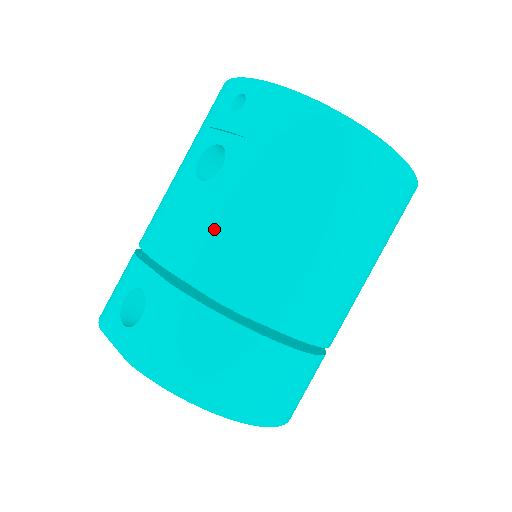
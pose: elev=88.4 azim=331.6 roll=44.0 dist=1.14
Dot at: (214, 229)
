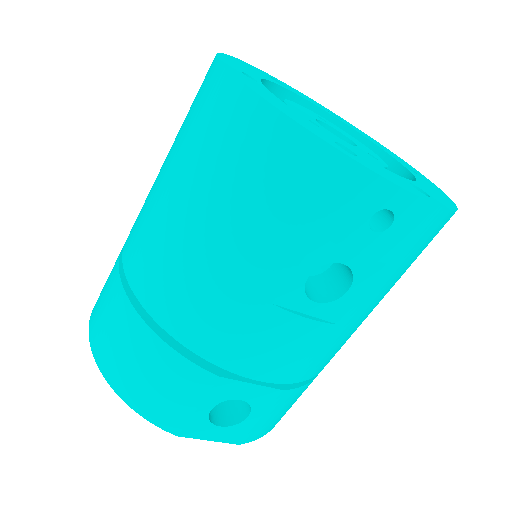
Dot at: (333, 342)
